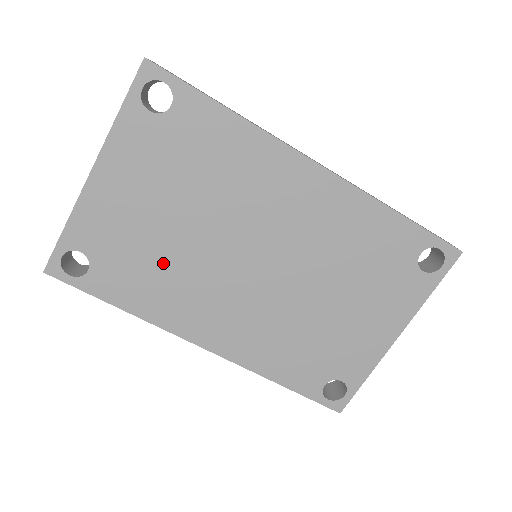
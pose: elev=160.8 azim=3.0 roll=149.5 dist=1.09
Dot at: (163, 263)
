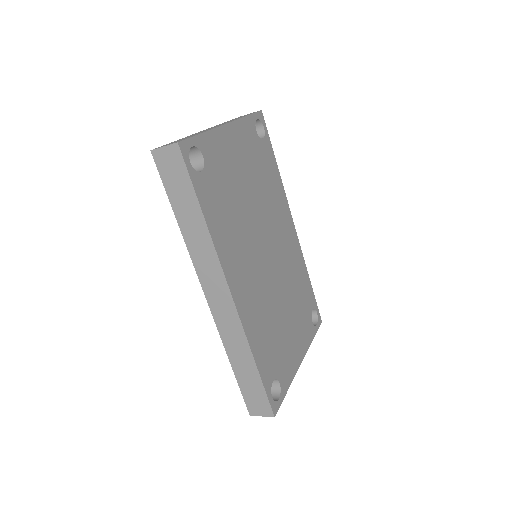
Dot at: (235, 210)
